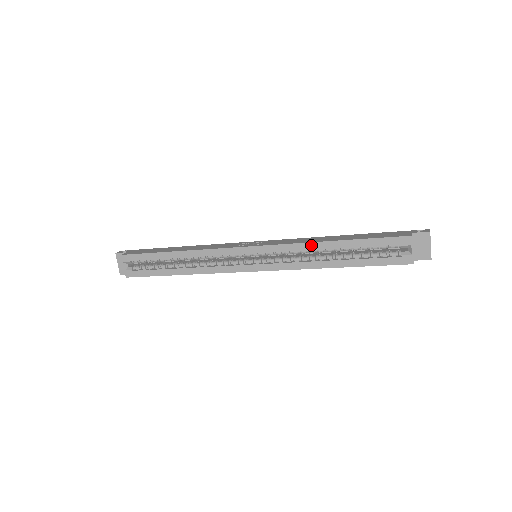
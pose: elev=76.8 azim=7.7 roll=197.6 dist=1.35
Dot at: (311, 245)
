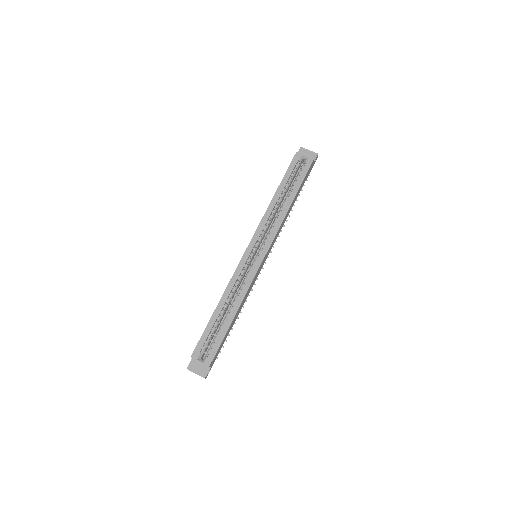
Dot at: (269, 210)
